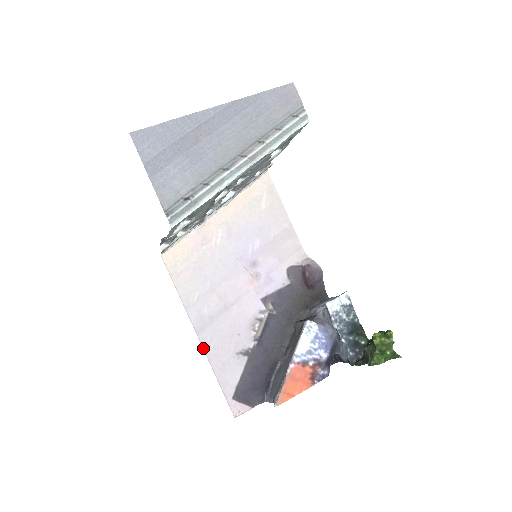
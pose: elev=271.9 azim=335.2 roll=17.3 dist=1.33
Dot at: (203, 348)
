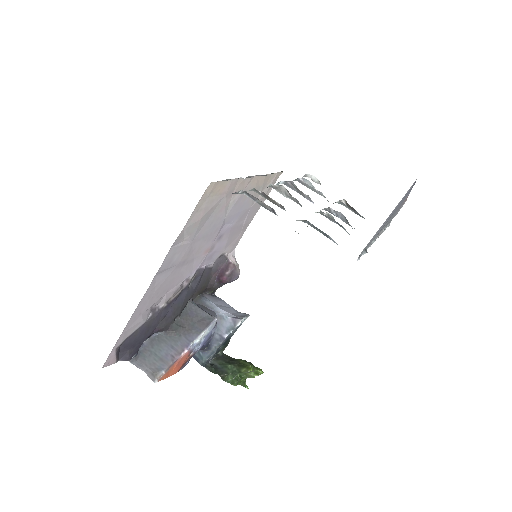
Dot at: (146, 292)
